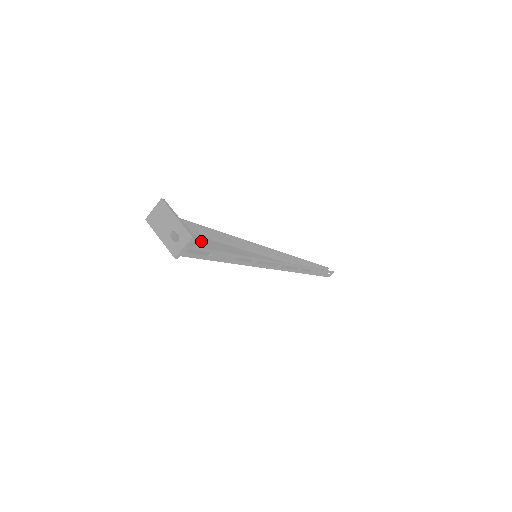
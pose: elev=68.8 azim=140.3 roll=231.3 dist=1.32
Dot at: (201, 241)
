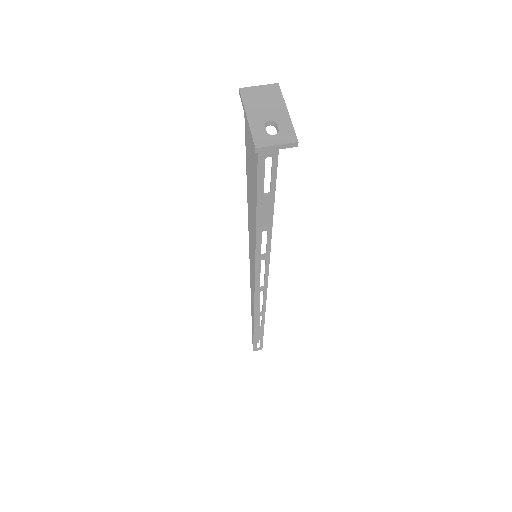
Dot at: occluded
